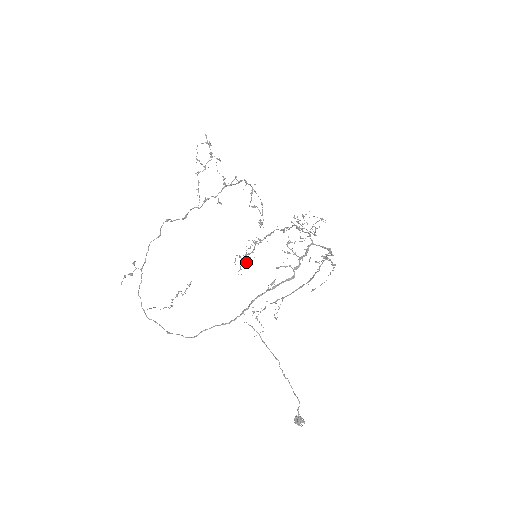
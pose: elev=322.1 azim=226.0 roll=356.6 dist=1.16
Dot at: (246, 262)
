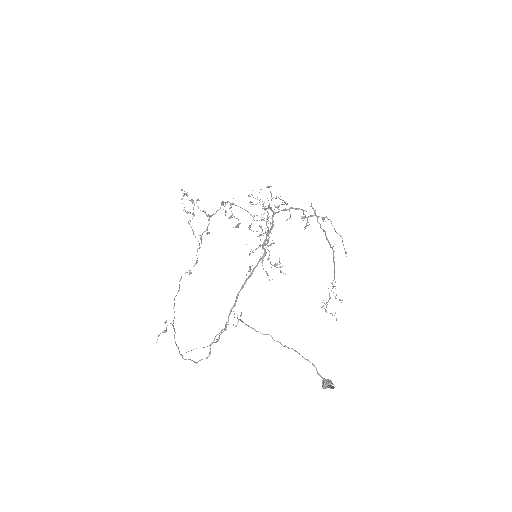
Dot at: (280, 267)
